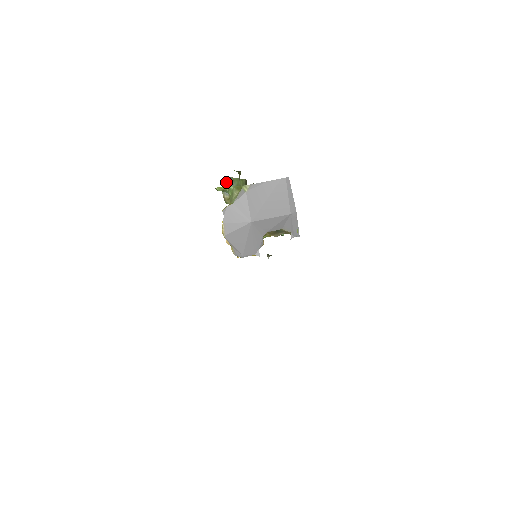
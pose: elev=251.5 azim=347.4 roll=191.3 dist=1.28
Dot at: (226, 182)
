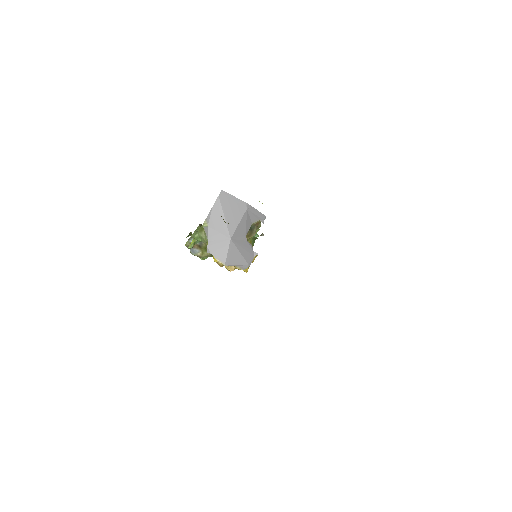
Dot at: occluded
